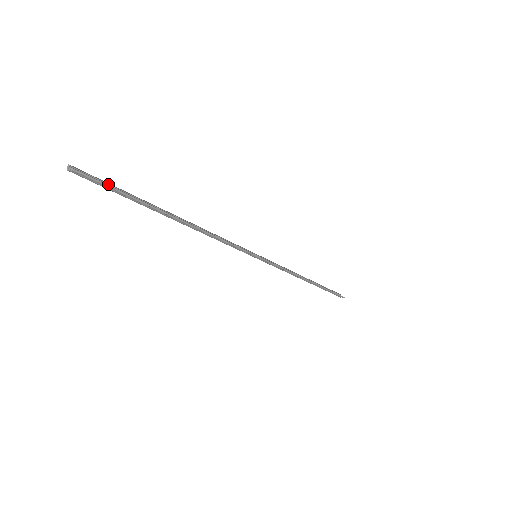
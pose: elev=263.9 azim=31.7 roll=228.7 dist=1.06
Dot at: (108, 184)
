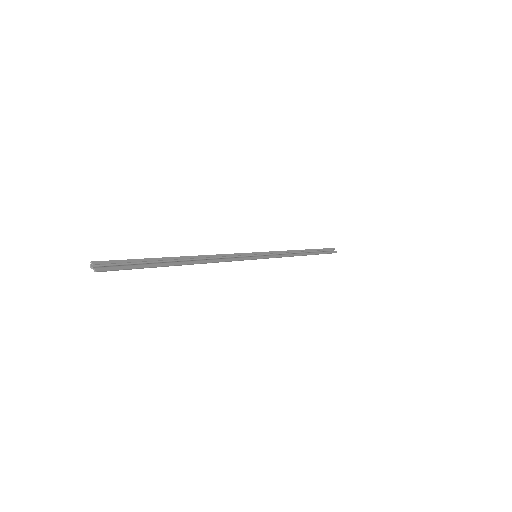
Dot at: (125, 262)
